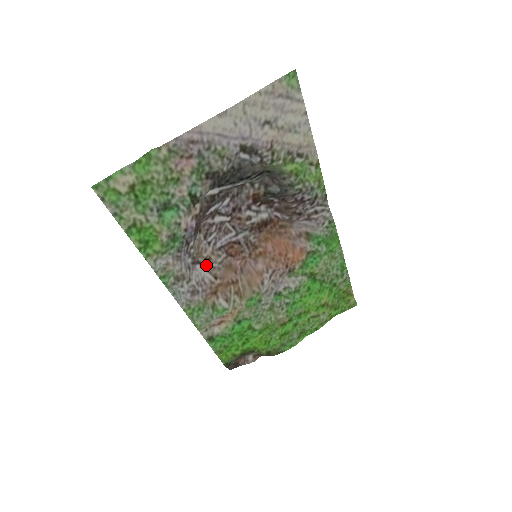
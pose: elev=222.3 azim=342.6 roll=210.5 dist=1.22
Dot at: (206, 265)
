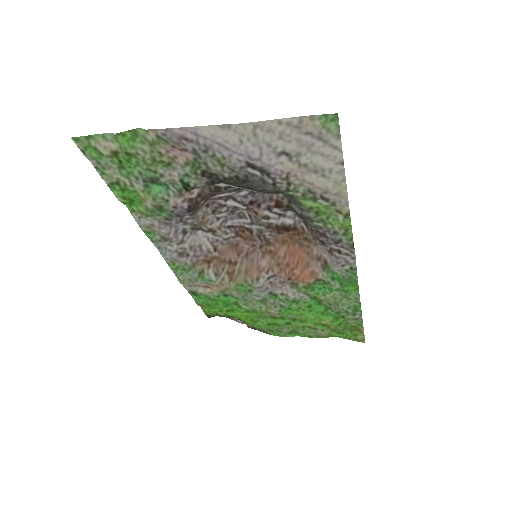
Dot at: (210, 234)
